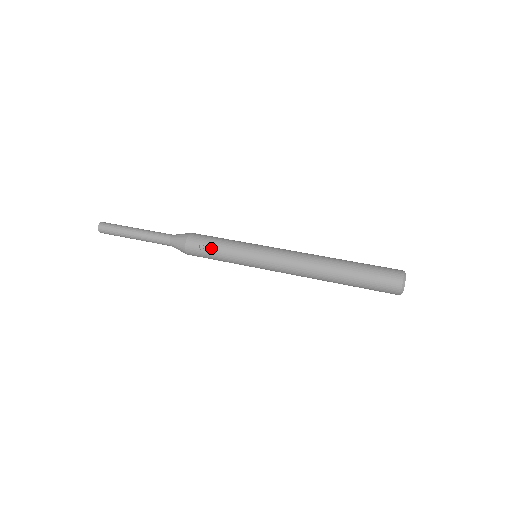
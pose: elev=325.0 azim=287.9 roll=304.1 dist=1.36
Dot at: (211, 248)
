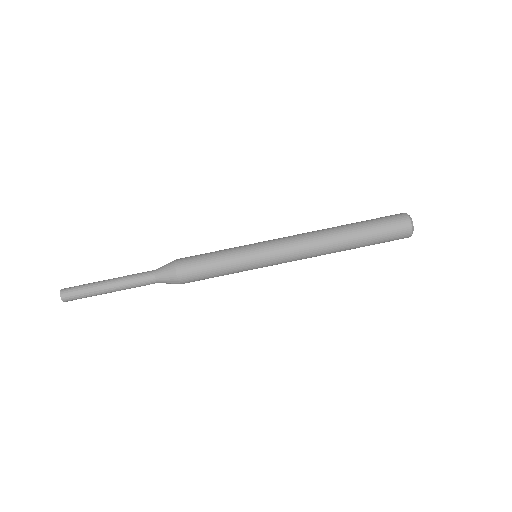
Dot at: occluded
